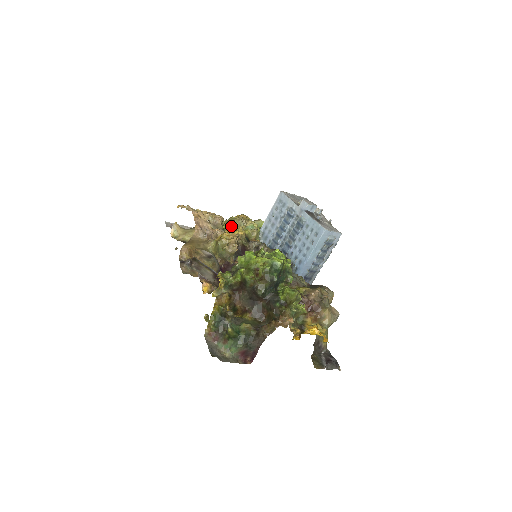
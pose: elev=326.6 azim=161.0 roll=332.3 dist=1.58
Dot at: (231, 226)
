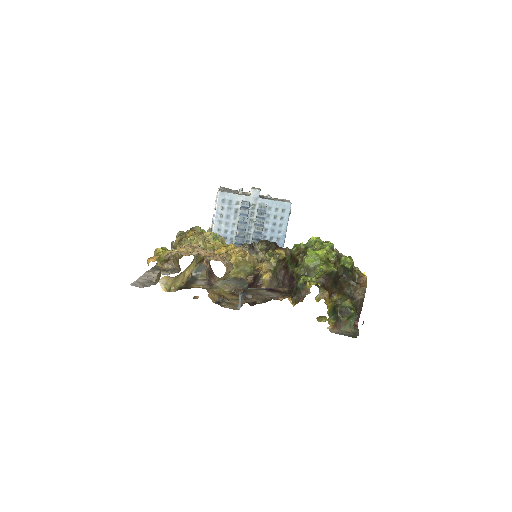
Dot at: occluded
